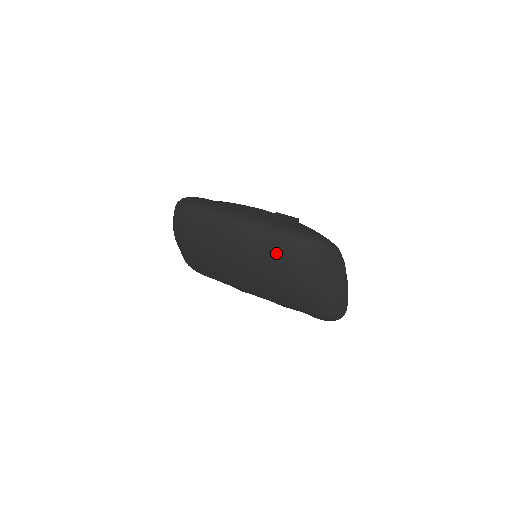
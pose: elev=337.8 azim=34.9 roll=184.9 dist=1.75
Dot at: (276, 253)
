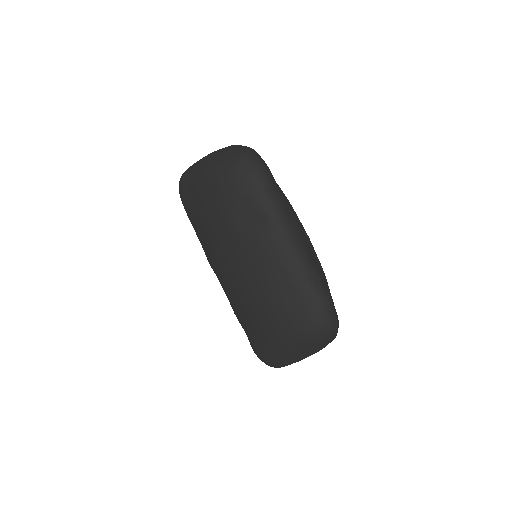
Dot at: (297, 306)
